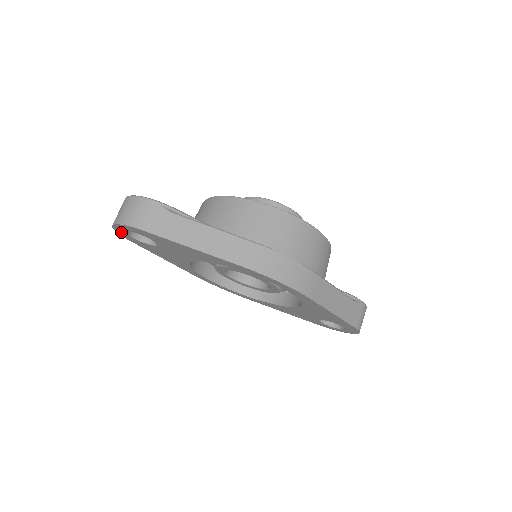
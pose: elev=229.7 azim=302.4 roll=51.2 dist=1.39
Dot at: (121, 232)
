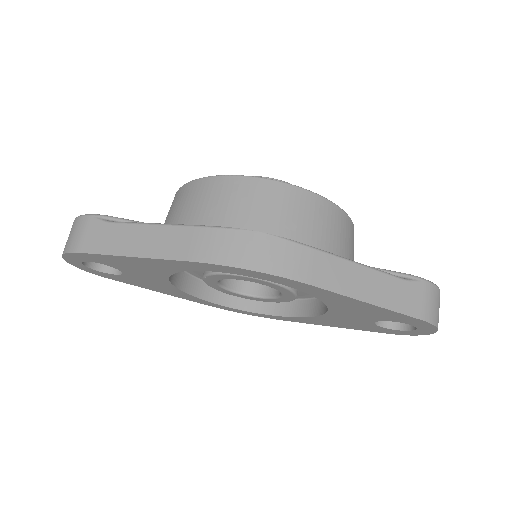
Dot at: (84, 268)
